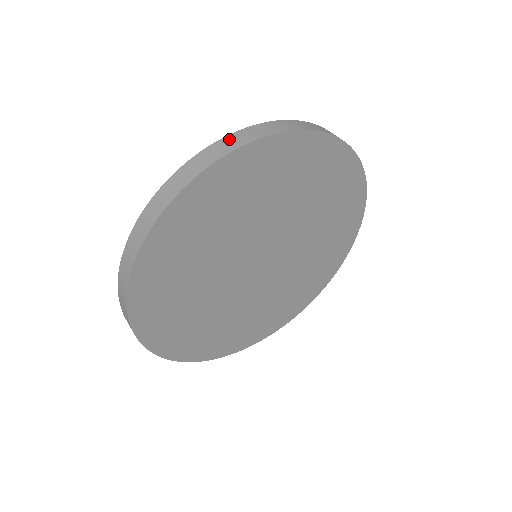
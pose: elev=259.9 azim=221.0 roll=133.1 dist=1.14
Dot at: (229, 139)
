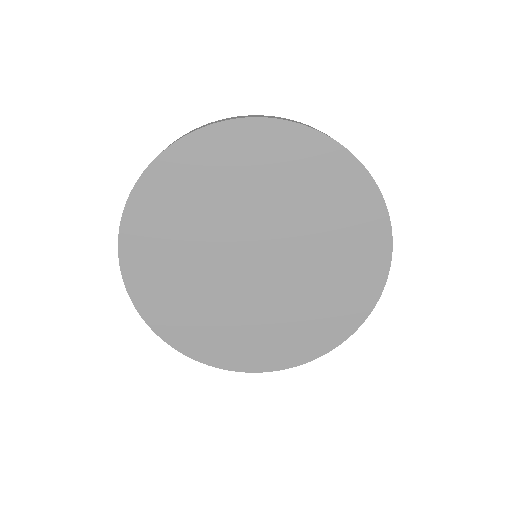
Dot at: (235, 117)
